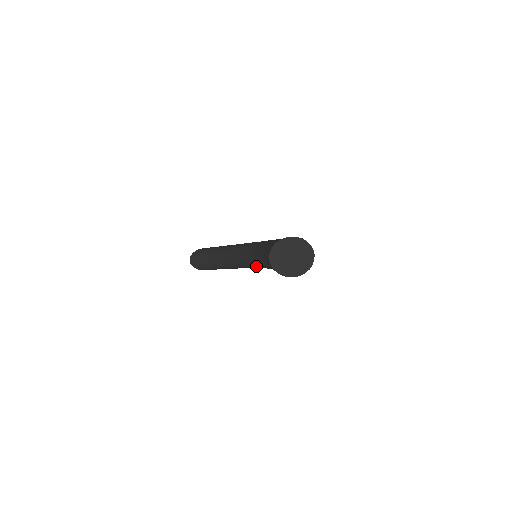
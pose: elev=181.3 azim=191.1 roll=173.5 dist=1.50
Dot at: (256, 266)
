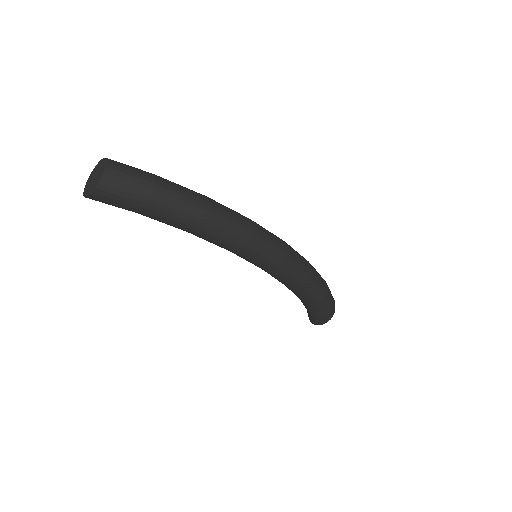
Dot at: occluded
